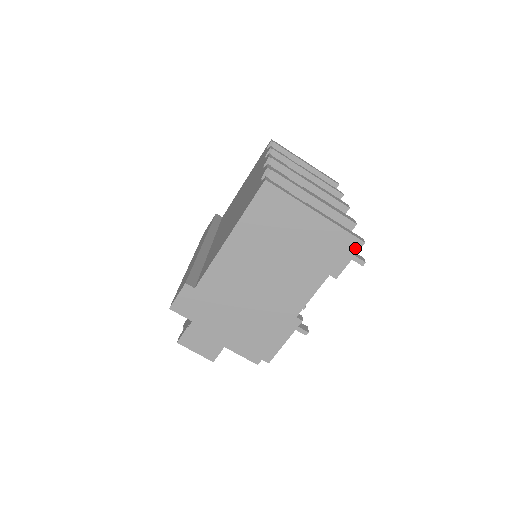
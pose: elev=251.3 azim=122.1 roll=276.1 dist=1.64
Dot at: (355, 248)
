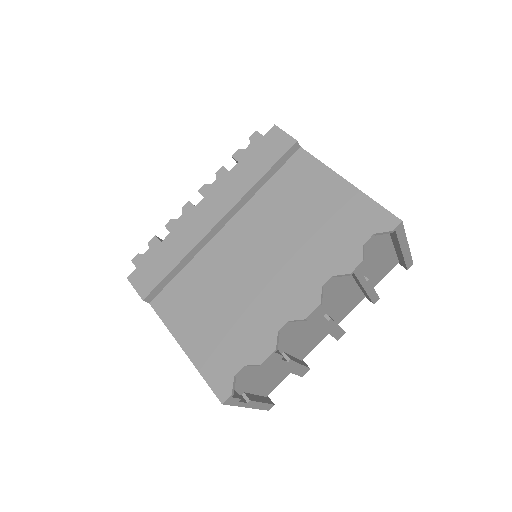
Dot at: occluded
